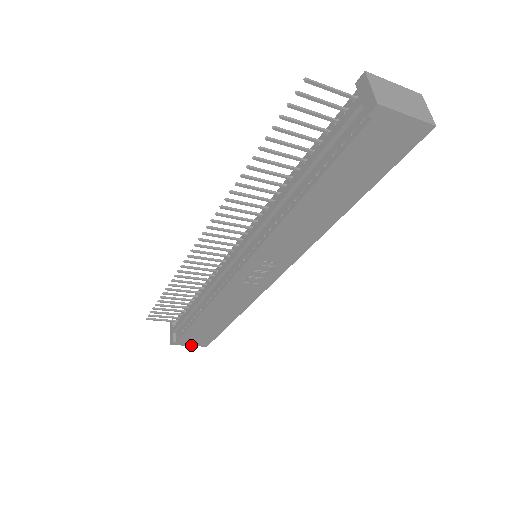
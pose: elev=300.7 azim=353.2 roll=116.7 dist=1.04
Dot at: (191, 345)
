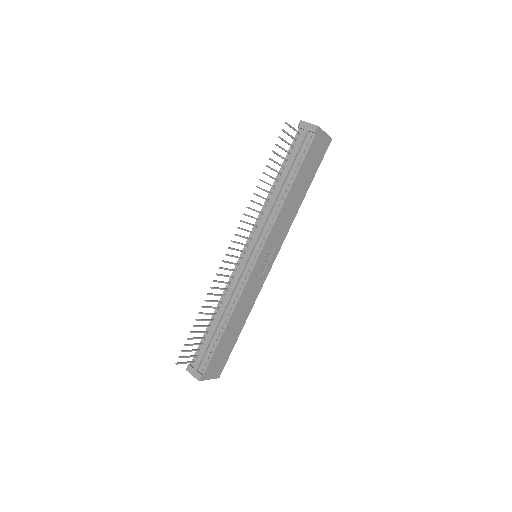
Dot at: (210, 378)
